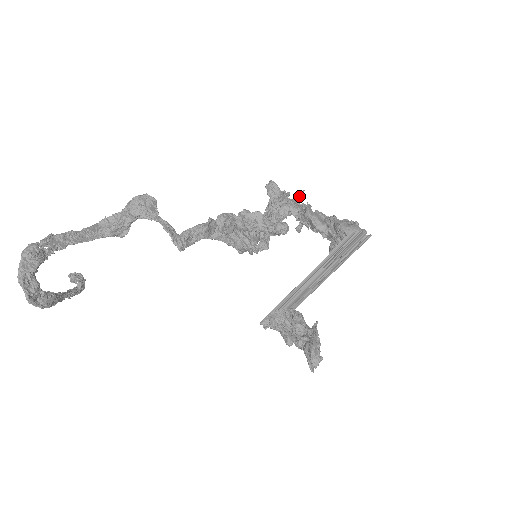
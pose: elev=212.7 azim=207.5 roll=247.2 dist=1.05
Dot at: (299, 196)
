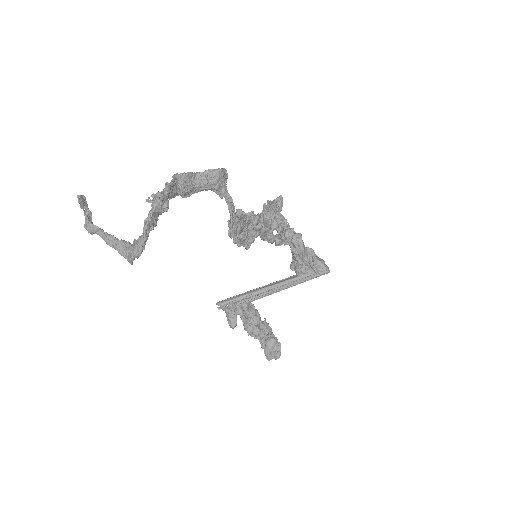
Dot at: occluded
